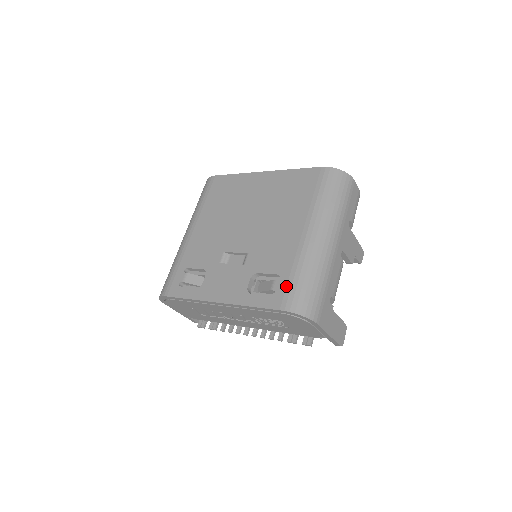
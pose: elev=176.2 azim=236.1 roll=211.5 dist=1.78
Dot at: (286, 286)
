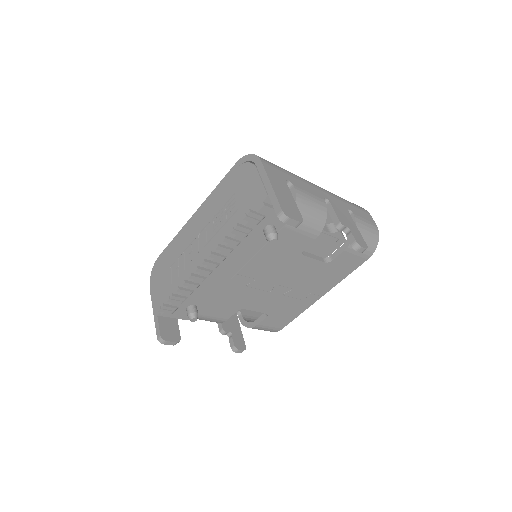
Dot at: occluded
